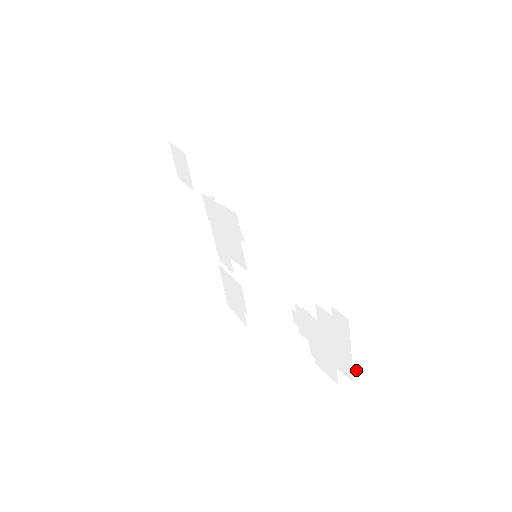
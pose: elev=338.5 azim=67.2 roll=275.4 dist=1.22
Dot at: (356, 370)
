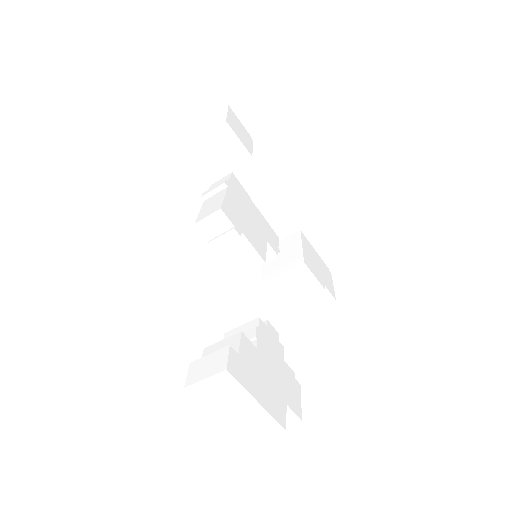
Dot at: (239, 434)
